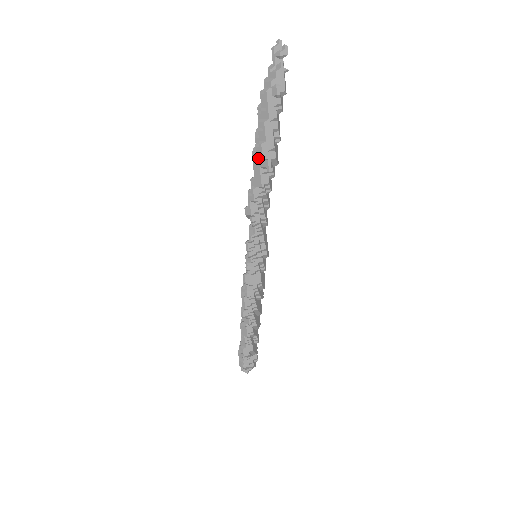
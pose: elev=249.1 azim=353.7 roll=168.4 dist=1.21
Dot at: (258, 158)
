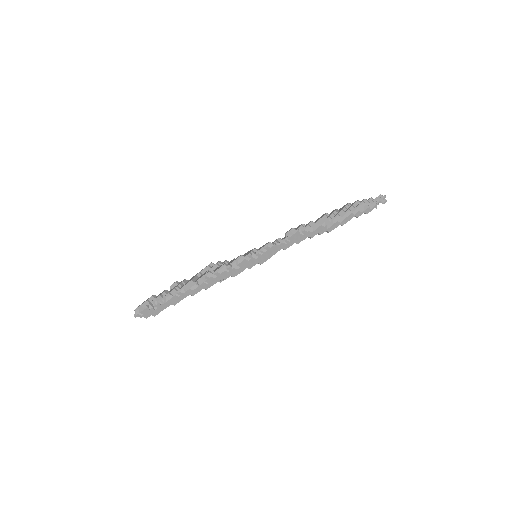
Dot at: (330, 218)
